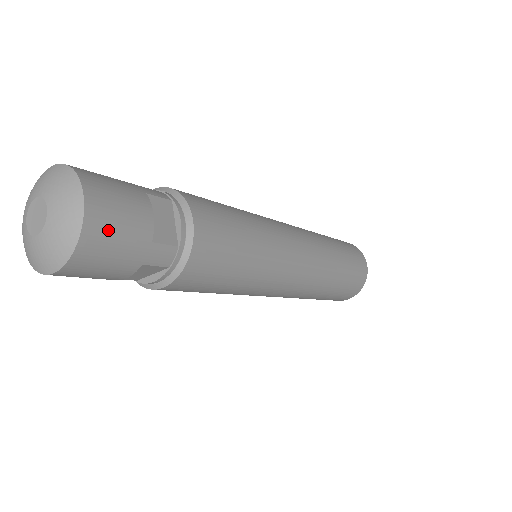
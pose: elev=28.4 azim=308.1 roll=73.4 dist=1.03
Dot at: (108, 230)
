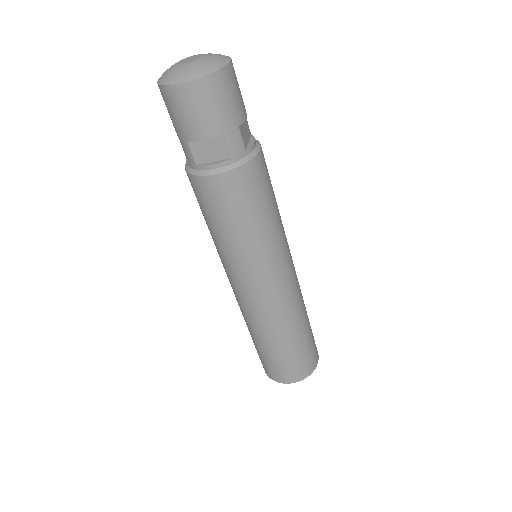
Dot at: (229, 87)
